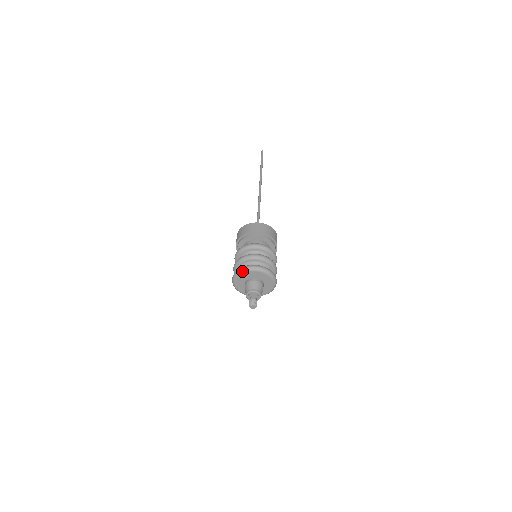
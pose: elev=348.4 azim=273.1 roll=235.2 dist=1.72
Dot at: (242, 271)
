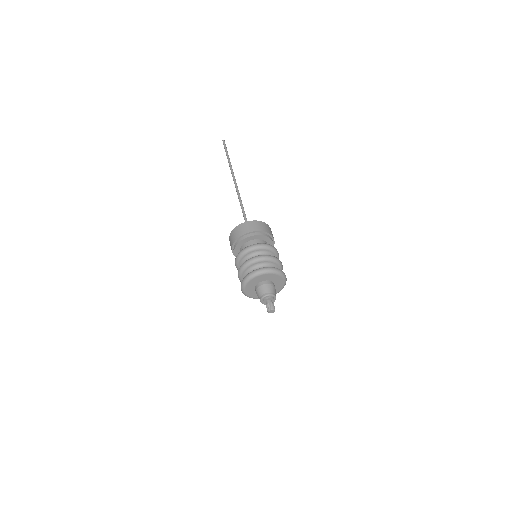
Dot at: (259, 273)
